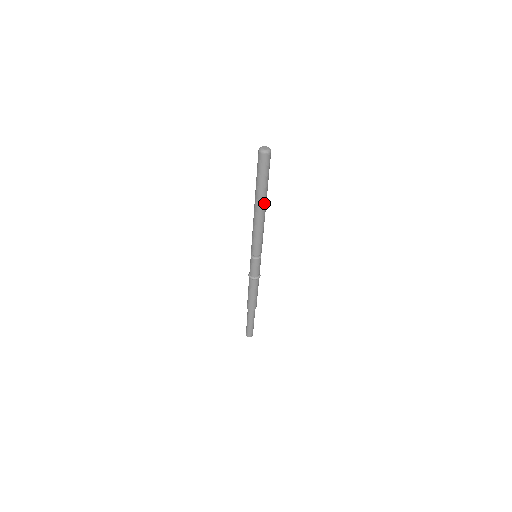
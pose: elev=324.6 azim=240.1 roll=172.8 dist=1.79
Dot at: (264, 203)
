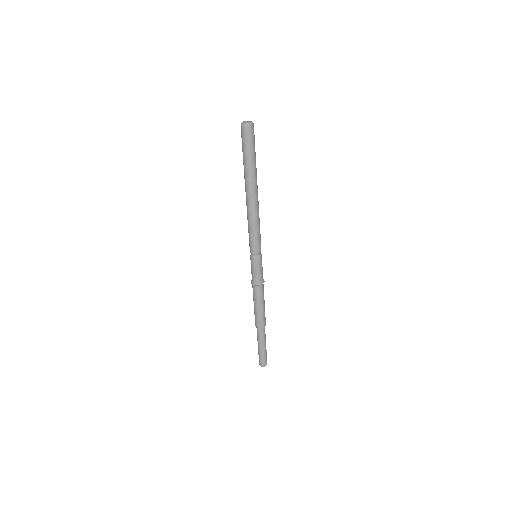
Dot at: (249, 187)
